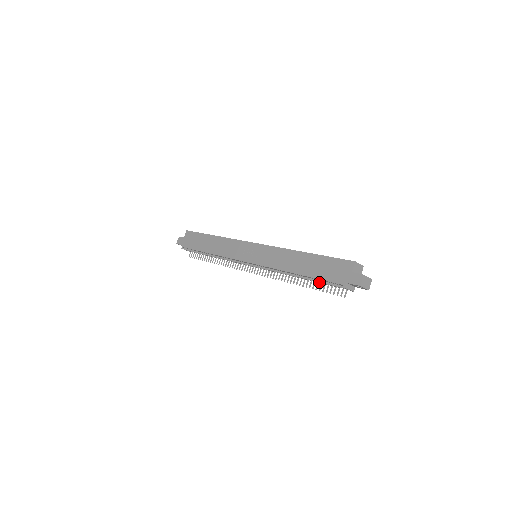
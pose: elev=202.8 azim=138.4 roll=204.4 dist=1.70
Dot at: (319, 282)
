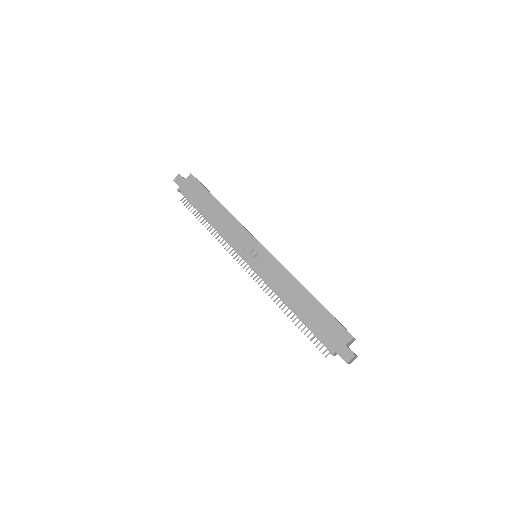
Dot at: (309, 329)
